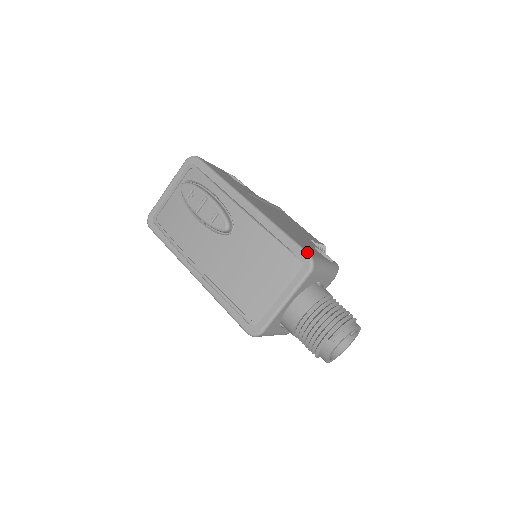
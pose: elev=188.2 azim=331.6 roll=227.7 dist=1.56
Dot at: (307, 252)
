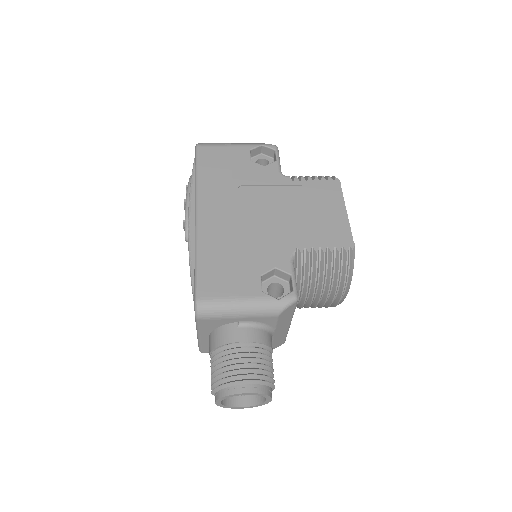
Dot at: (196, 295)
